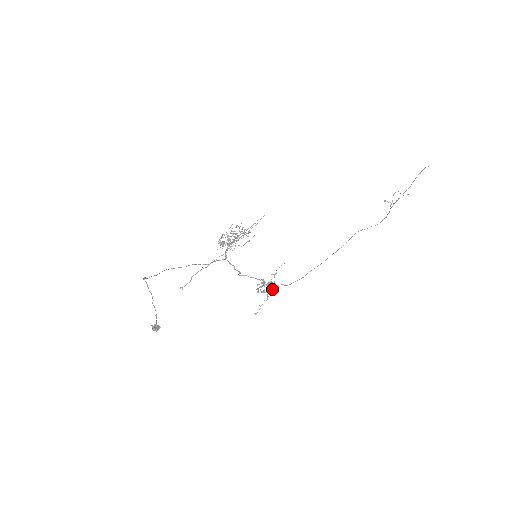
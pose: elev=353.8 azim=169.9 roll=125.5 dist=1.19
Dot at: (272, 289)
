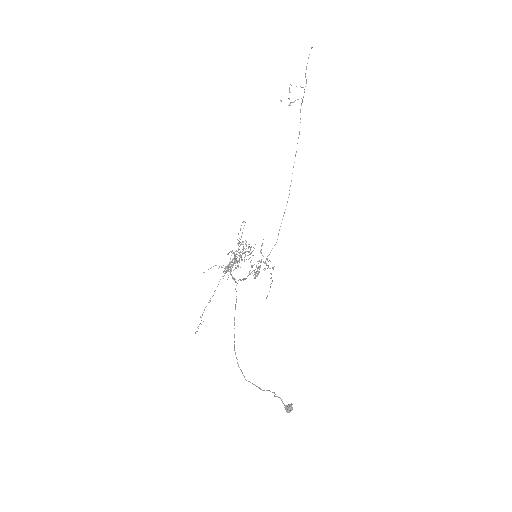
Dot at: occluded
